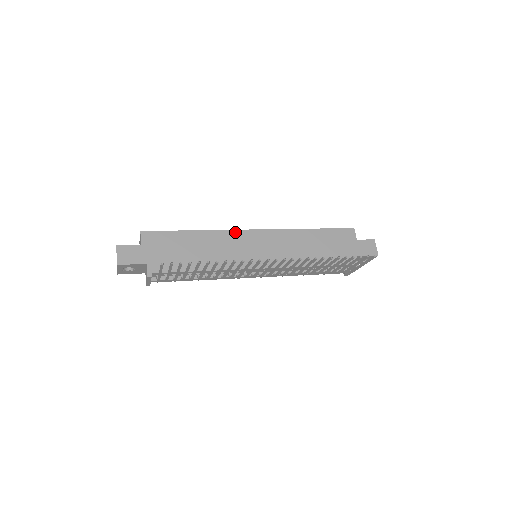
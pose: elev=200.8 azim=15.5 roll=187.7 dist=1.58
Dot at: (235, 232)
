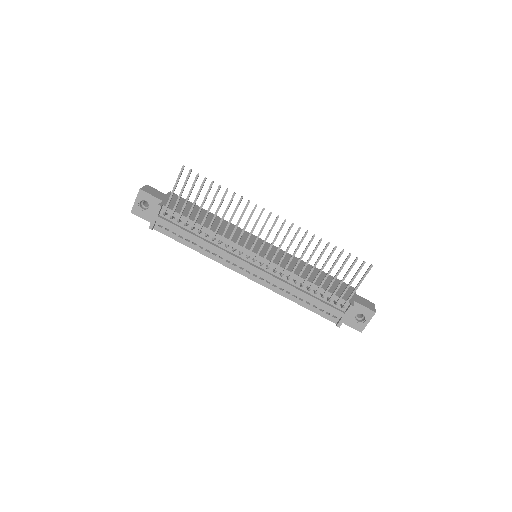
Dot at: (246, 232)
